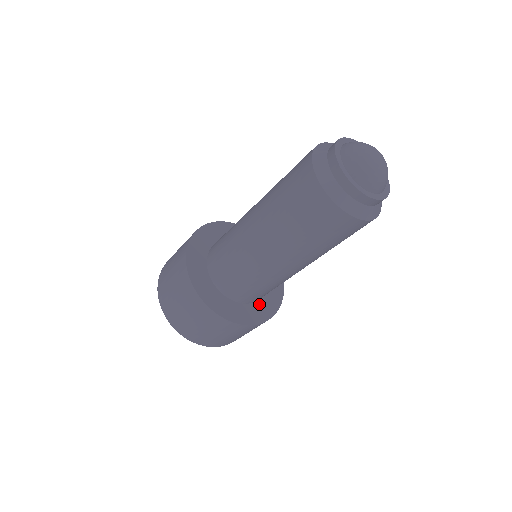
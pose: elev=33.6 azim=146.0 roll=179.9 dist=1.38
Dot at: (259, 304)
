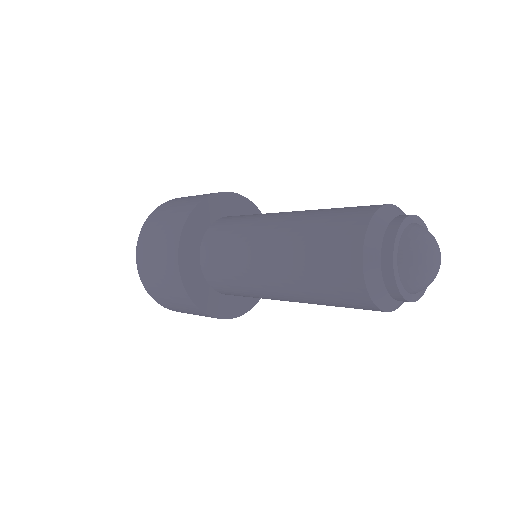
Dot at: (227, 299)
